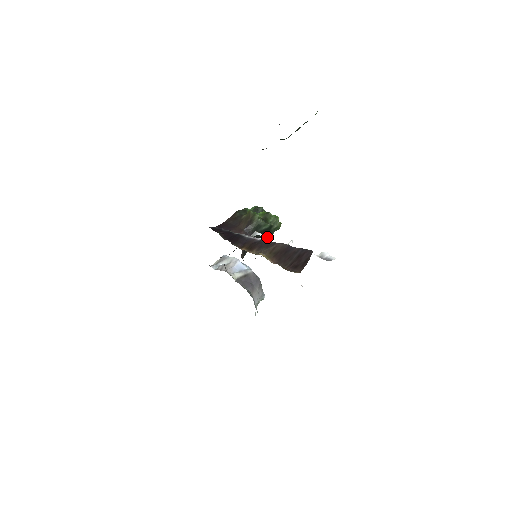
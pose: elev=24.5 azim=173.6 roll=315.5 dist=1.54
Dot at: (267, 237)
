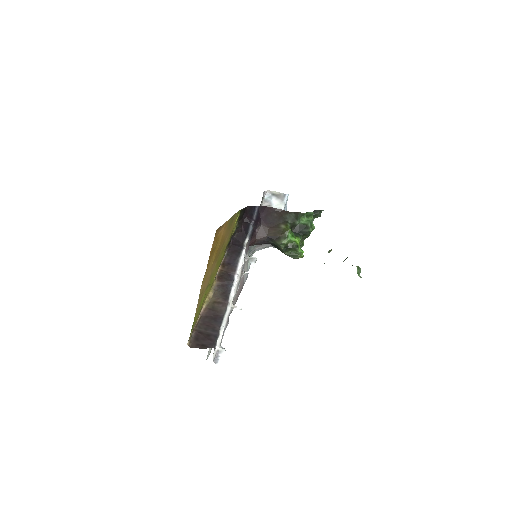
Dot at: occluded
